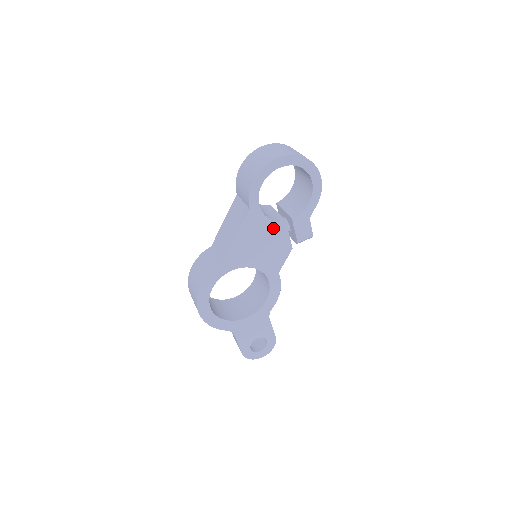
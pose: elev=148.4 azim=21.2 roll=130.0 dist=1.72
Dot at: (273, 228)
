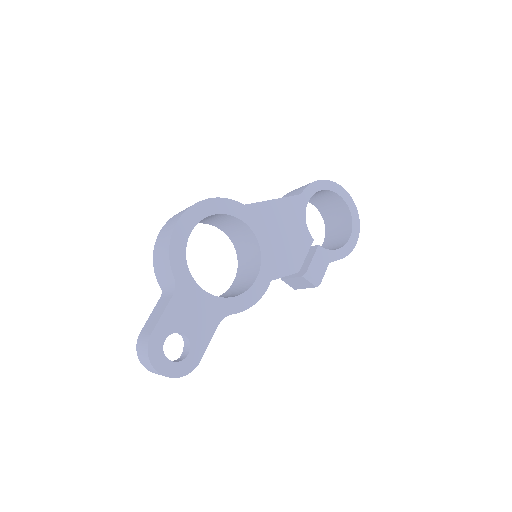
Dot at: (301, 233)
